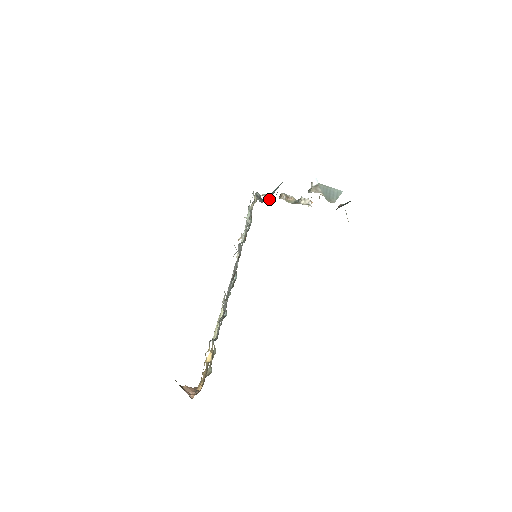
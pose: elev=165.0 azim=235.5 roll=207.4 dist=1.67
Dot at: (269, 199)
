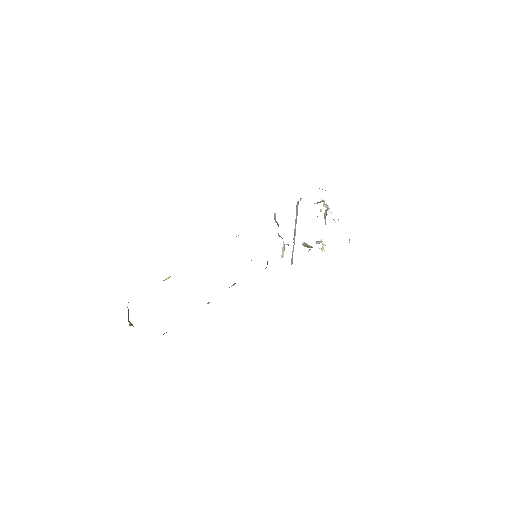
Dot at: (292, 253)
